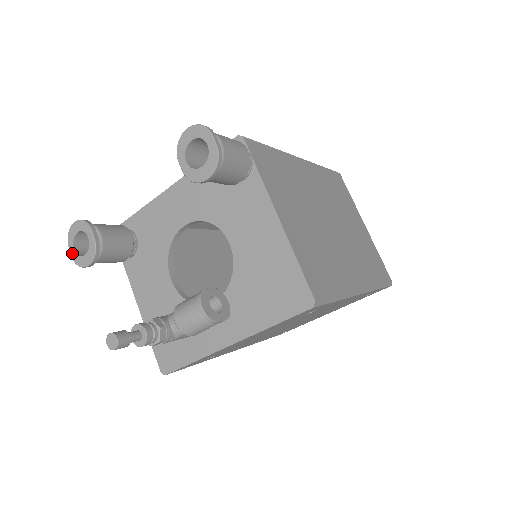
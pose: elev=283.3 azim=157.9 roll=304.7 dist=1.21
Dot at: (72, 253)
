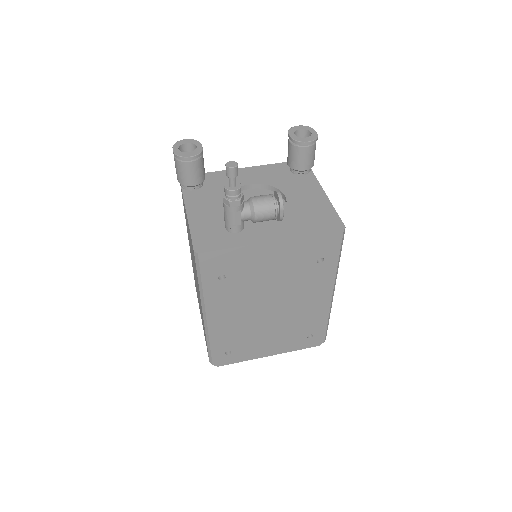
Dot at: (175, 150)
